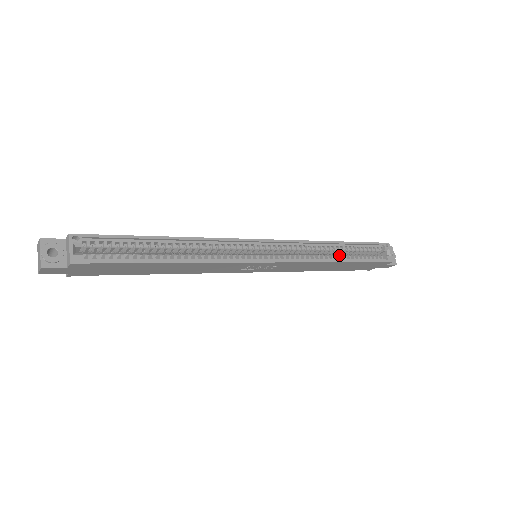
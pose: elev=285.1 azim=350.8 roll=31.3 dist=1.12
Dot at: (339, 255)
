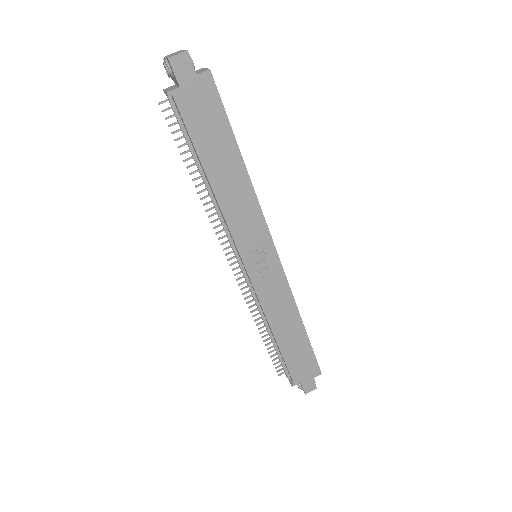
Dot at: occluded
